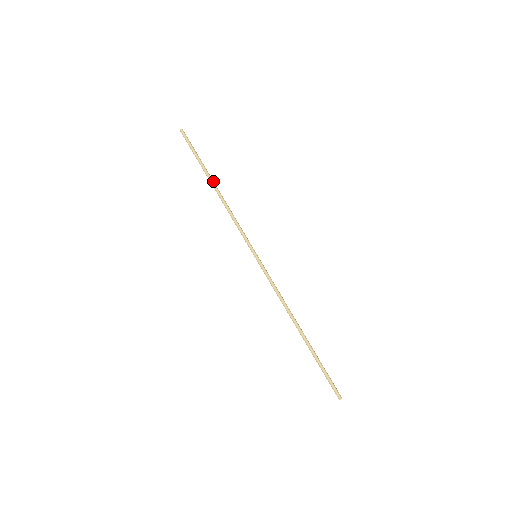
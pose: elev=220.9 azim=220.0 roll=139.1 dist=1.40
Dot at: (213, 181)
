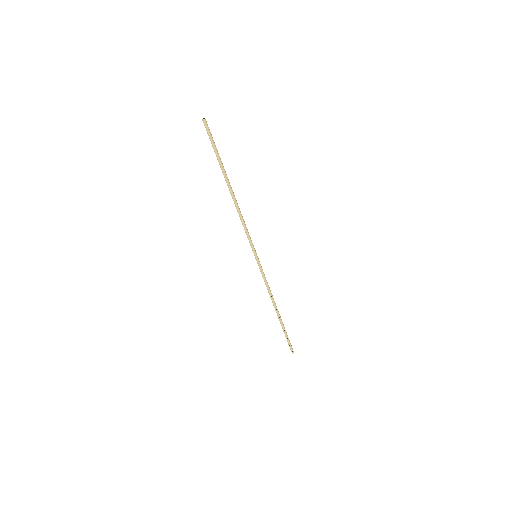
Dot at: occluded
